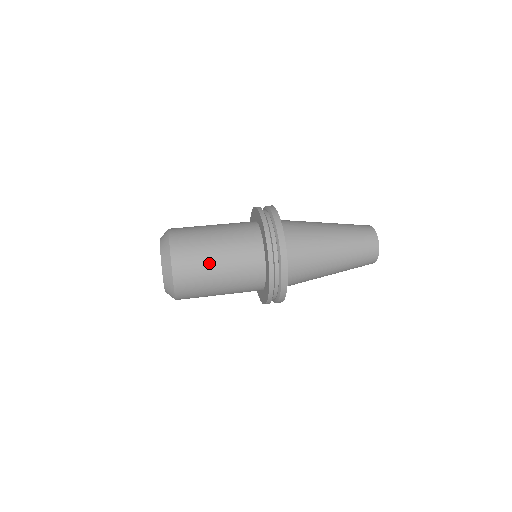
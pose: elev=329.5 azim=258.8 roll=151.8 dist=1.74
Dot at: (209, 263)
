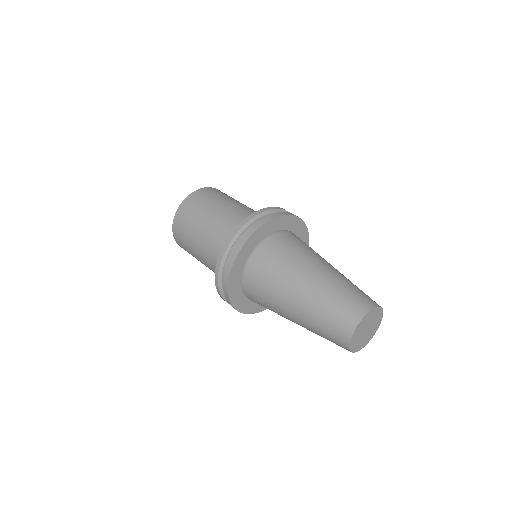
Dot at: (195, 255)
